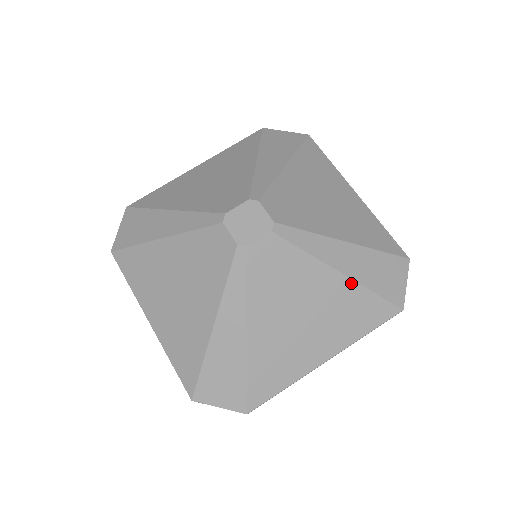
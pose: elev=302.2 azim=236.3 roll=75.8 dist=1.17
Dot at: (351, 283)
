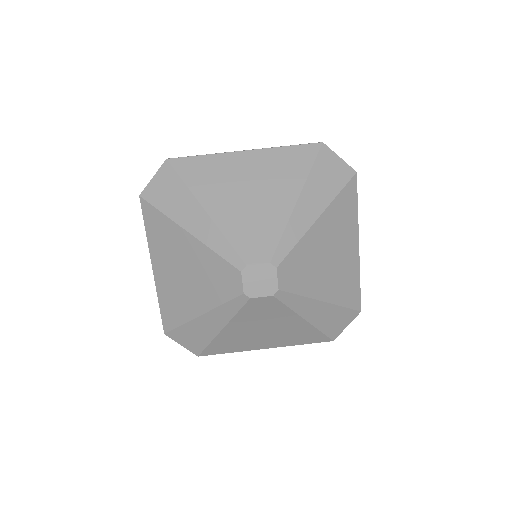
Dot at: (309, 325)
